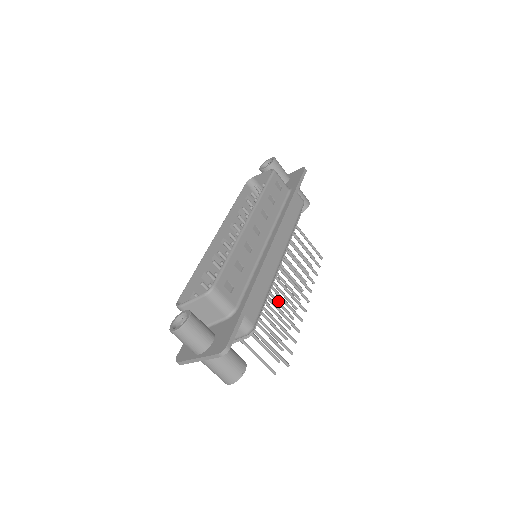
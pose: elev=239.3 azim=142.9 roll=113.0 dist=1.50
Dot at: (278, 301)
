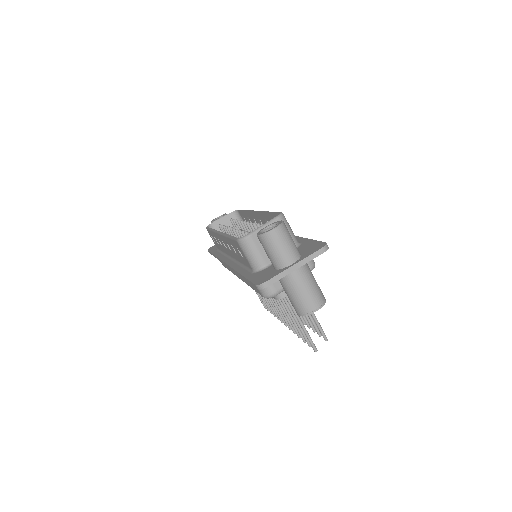
Dot at: occluded
